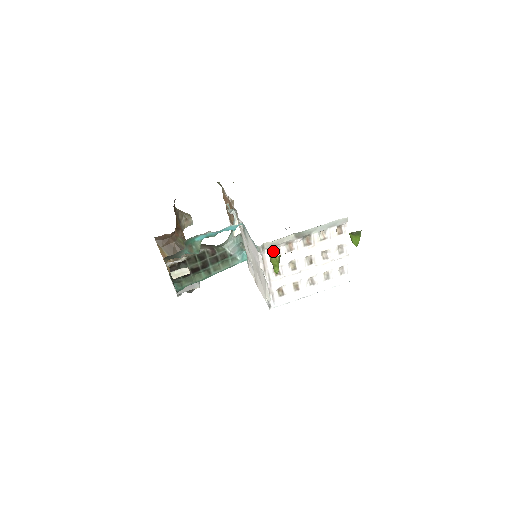
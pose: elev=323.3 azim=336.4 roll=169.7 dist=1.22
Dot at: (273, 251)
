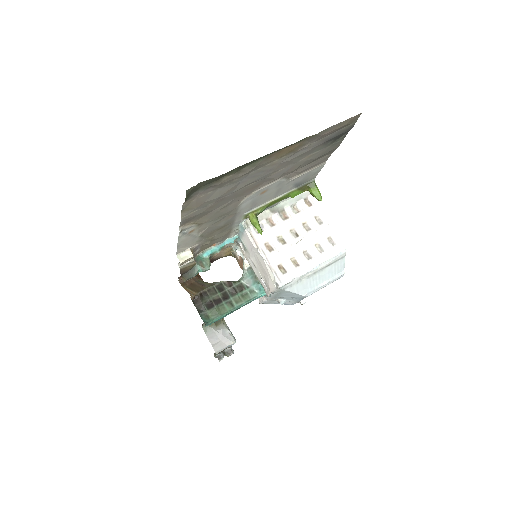
Dot at: occluded
